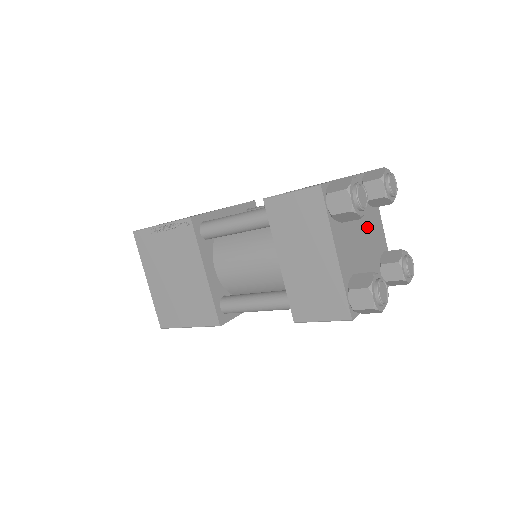
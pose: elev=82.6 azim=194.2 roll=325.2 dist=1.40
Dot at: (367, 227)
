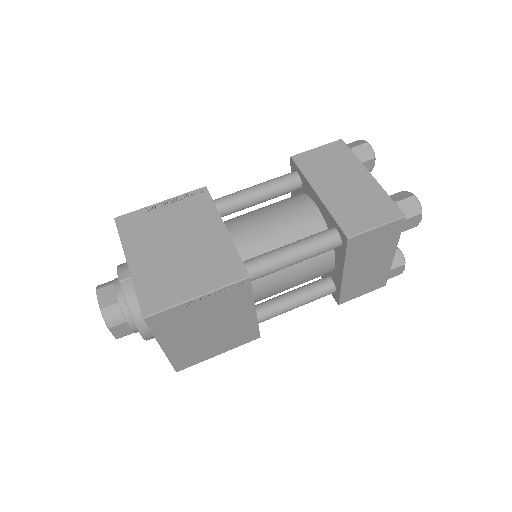
Dot at: occluded
